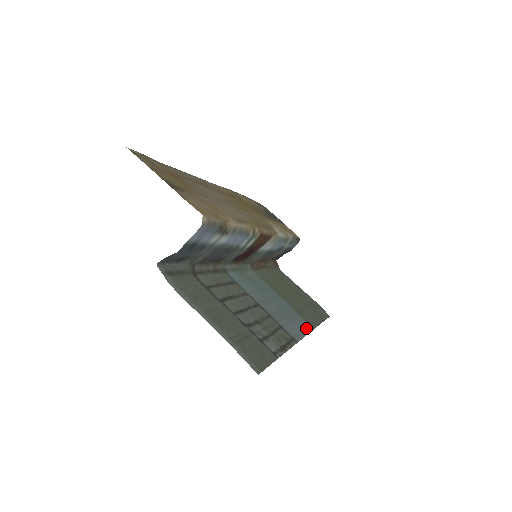
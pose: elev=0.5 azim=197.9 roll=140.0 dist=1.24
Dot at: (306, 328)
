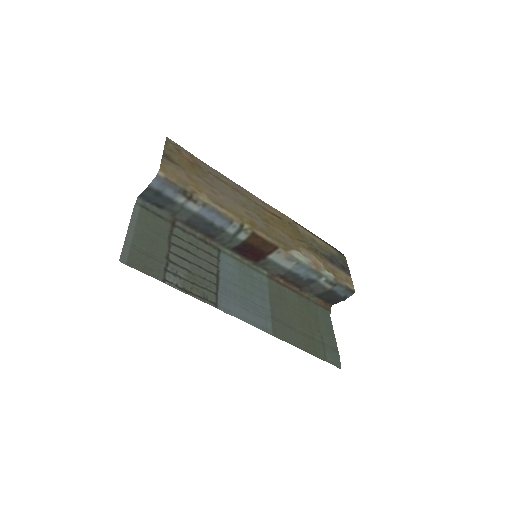
Dot at: (259, 325)
